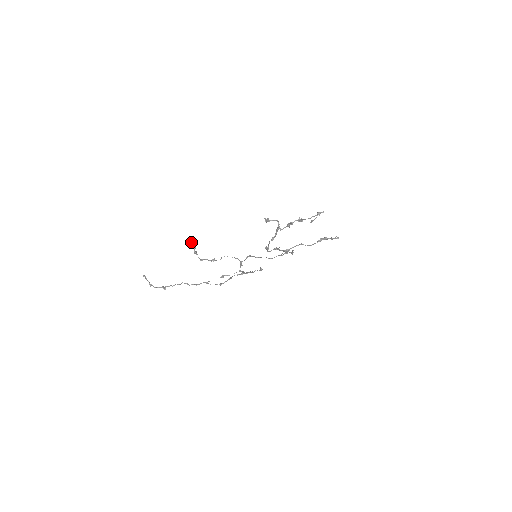
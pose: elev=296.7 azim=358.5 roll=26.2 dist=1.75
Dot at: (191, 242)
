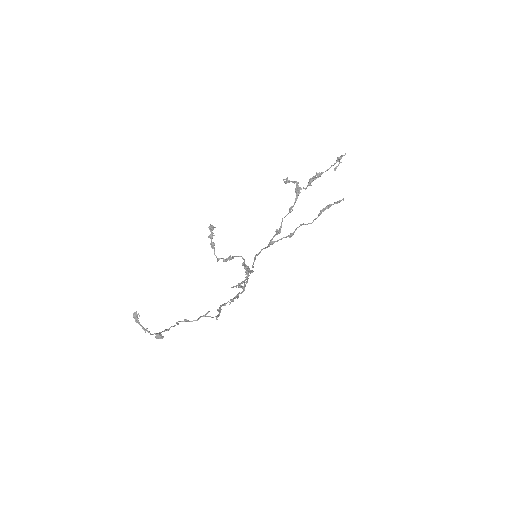
Dot at: (211, 225)
